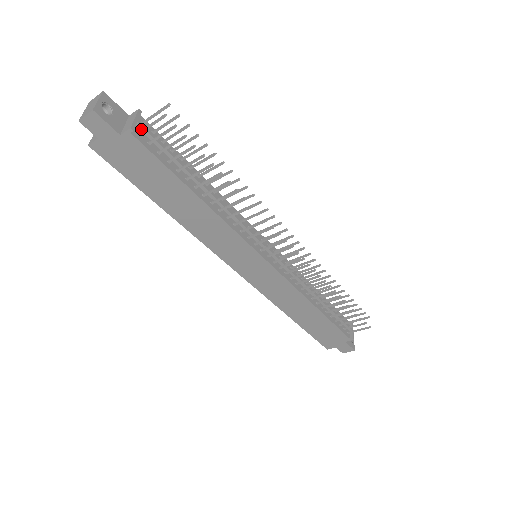
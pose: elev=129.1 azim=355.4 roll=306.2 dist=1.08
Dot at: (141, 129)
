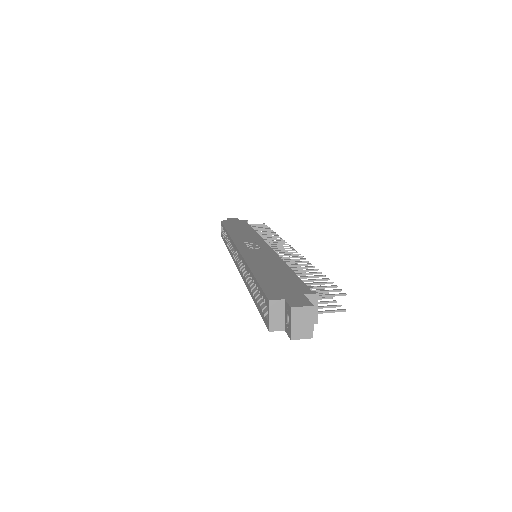
Dot at: occluded
